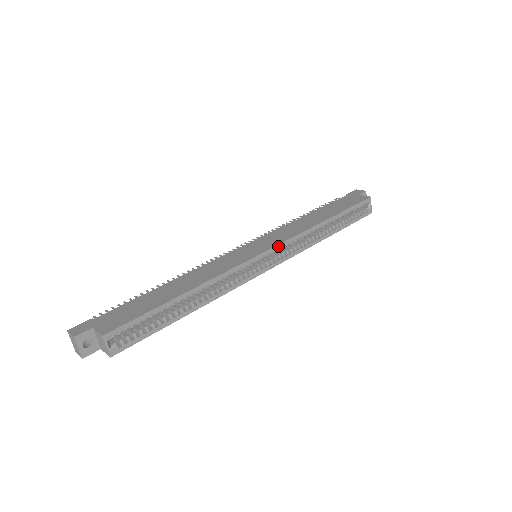
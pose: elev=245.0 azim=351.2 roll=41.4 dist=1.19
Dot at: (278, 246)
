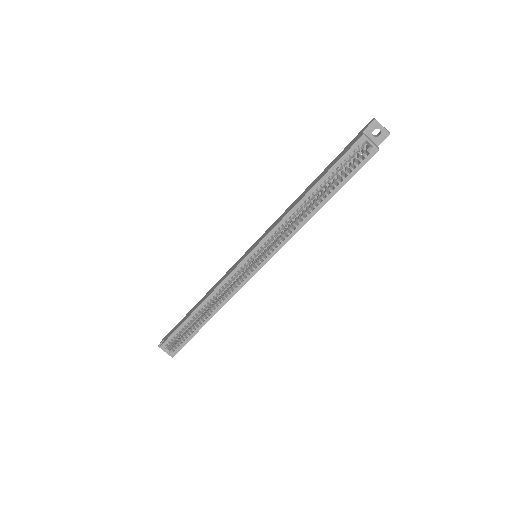
Dot at: (257, 247)
